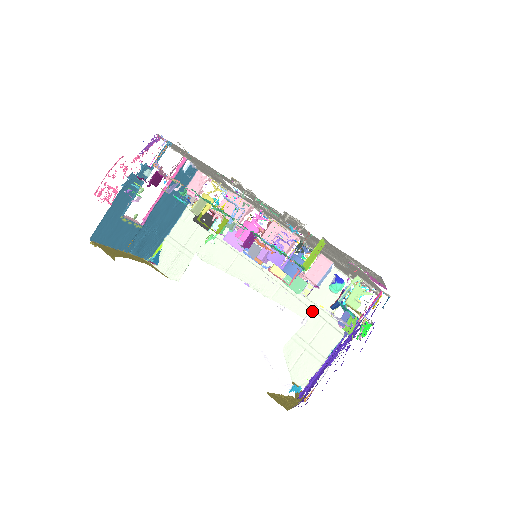
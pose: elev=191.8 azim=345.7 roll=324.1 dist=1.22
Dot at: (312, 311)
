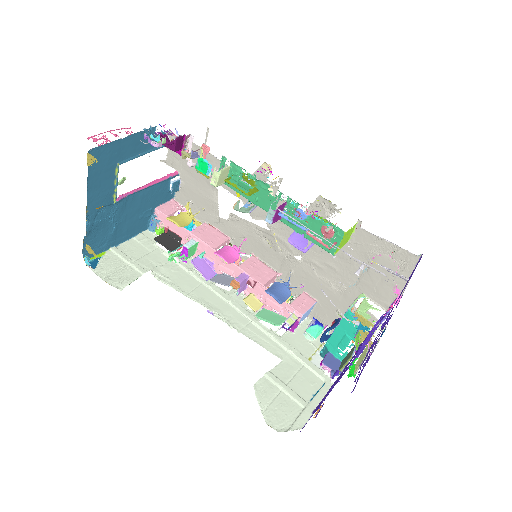
Dot at: (362, 267)
